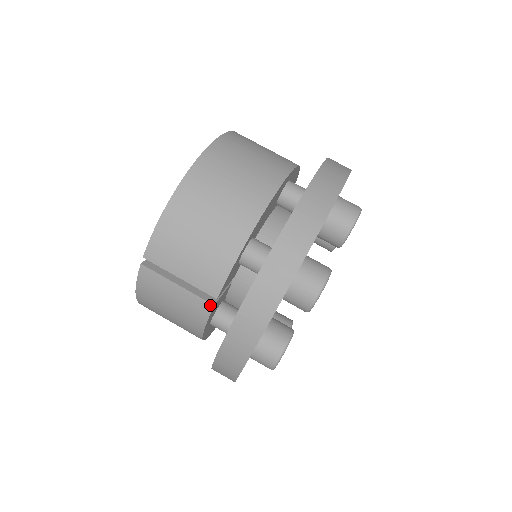
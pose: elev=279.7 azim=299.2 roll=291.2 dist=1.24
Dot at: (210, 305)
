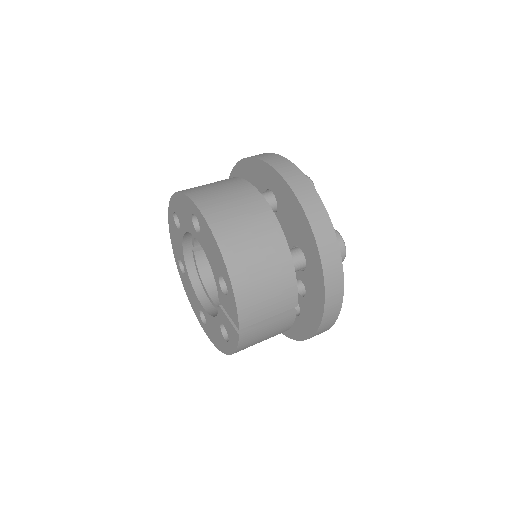
Dot at: (294, 313)
